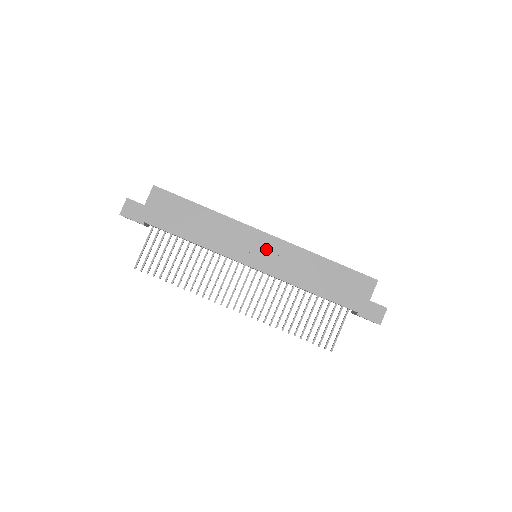
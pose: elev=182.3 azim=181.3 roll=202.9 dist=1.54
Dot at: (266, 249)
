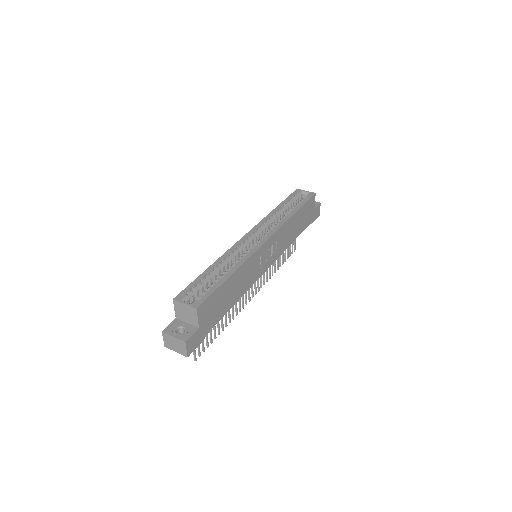
Dot at: (270, 249)
